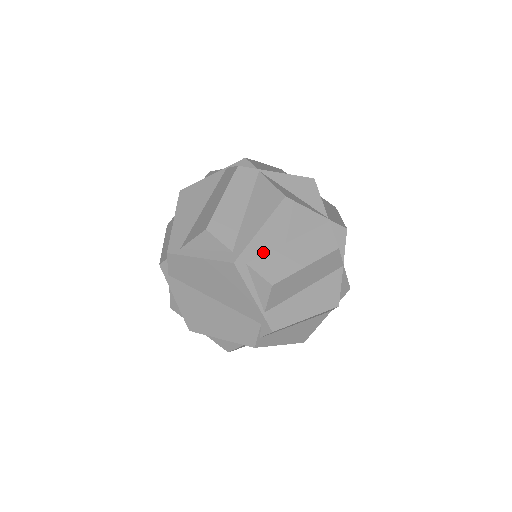
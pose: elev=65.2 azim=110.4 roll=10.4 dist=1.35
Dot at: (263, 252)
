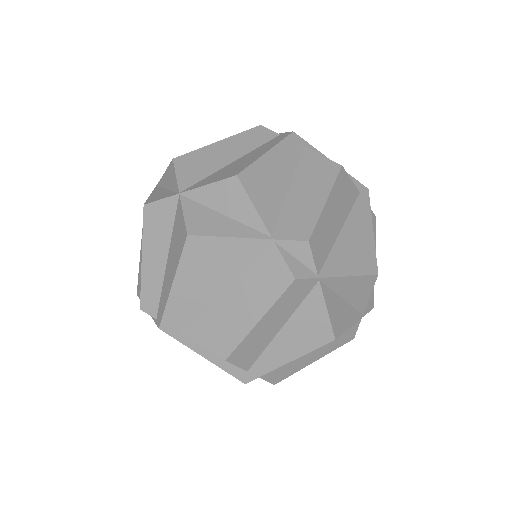
Dot at: occluded
